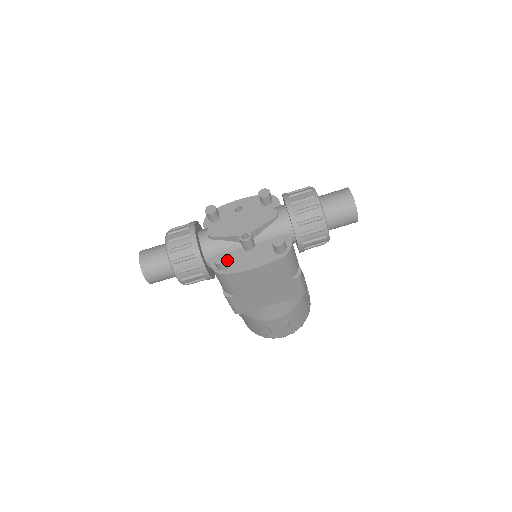
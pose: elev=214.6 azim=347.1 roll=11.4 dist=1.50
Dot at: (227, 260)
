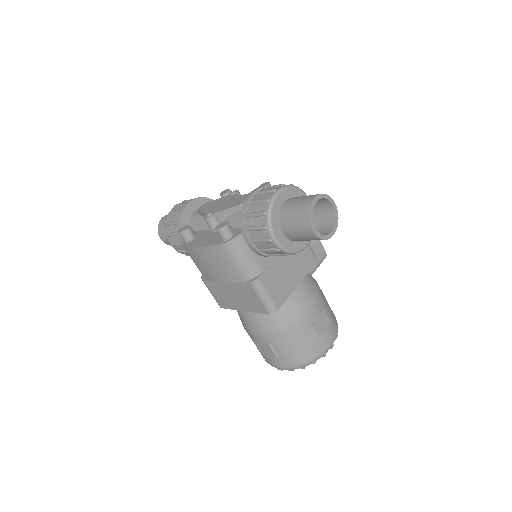
Dot at: (190, 233)
